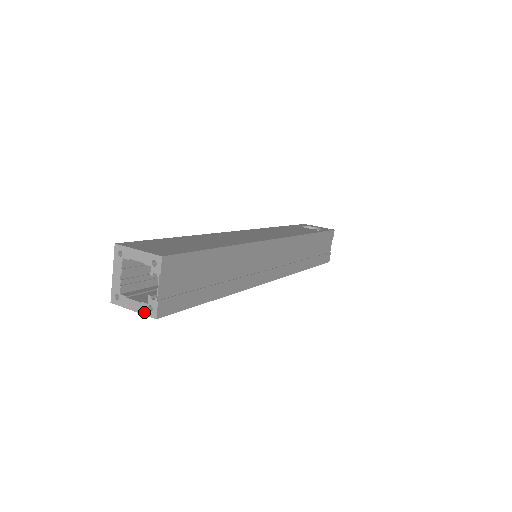
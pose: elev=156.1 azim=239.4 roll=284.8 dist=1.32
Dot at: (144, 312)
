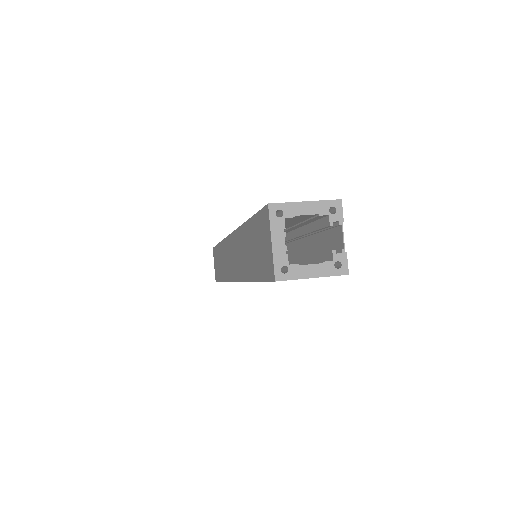
Dot at: (330, 273)
